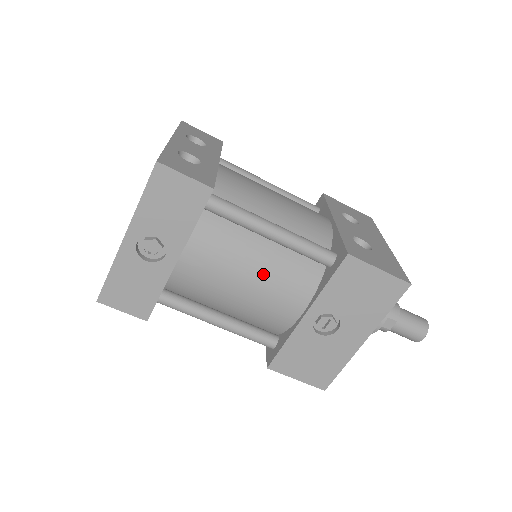
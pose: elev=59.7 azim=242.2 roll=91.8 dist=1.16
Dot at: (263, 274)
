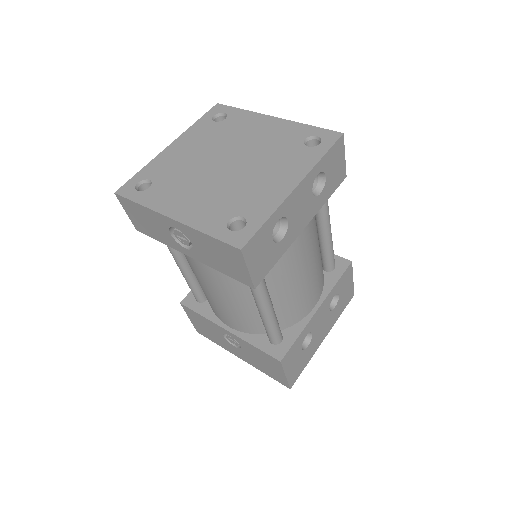
Dot at: (231, 305)
